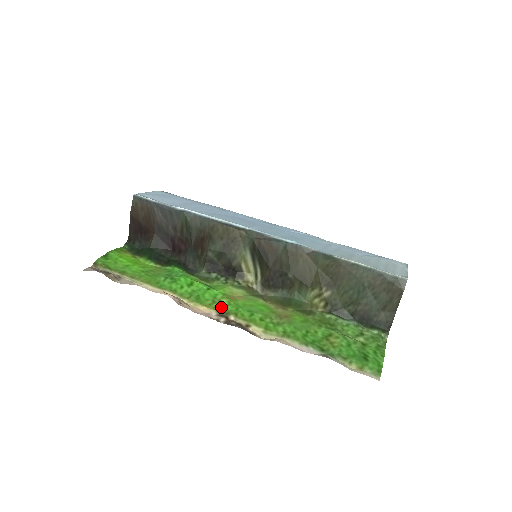
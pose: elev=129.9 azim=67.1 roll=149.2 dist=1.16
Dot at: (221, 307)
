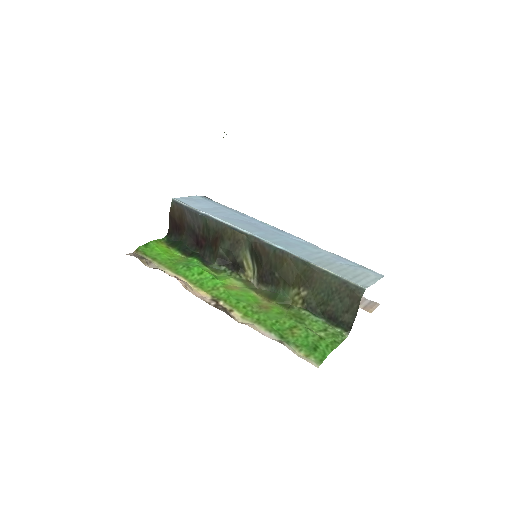
Dot at: (217, 294)
